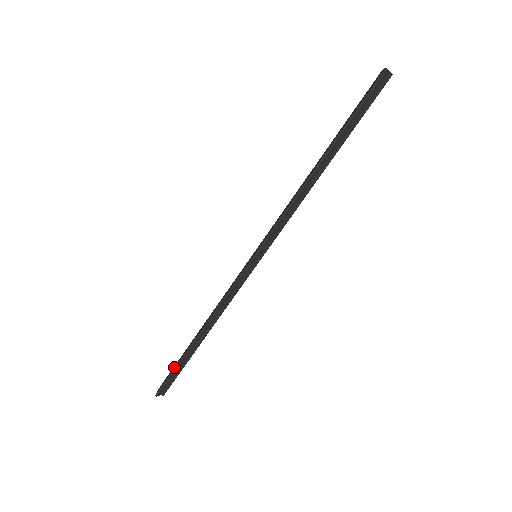
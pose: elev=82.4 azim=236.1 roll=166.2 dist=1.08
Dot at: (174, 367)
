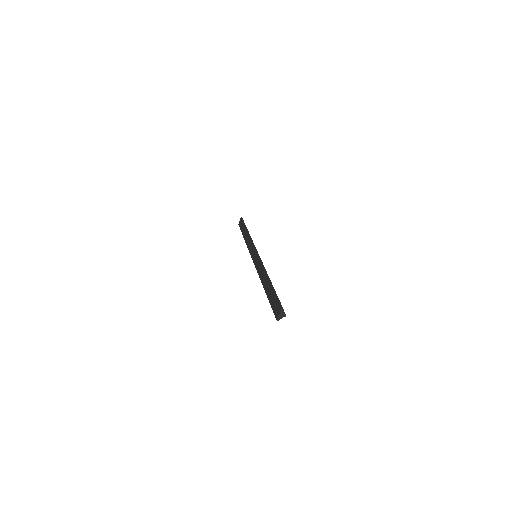
Dot at: (241, 229)
